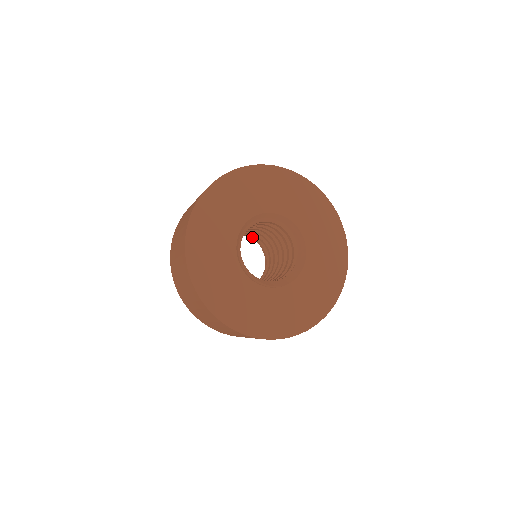
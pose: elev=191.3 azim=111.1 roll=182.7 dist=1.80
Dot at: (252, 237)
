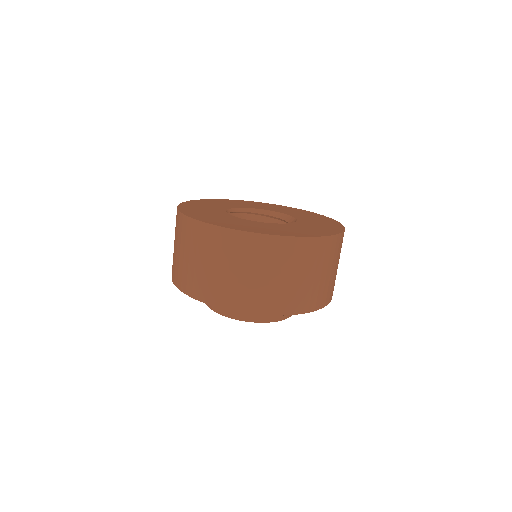
Dot at: occluded
